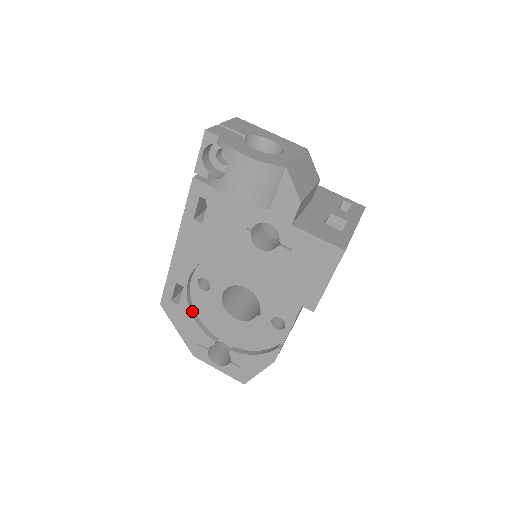
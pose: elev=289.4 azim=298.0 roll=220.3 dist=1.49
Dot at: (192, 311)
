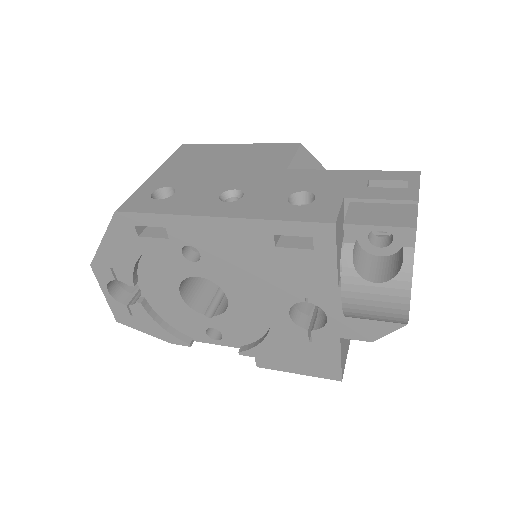
Dot at: (145, 251)
